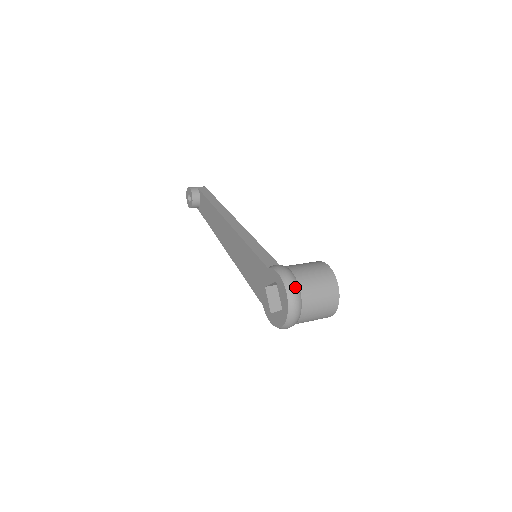
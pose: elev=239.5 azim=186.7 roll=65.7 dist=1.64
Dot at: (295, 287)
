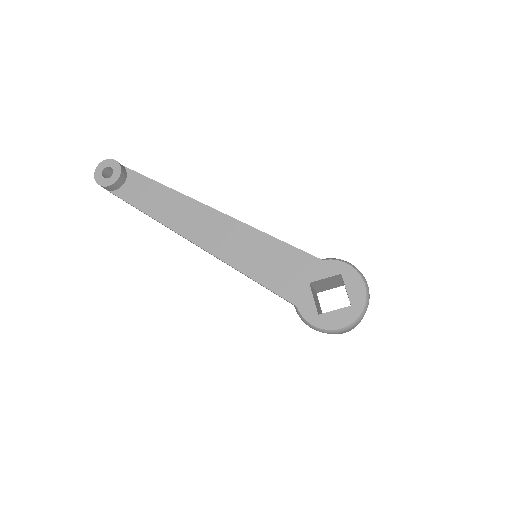
Dot at: (366, 281)
